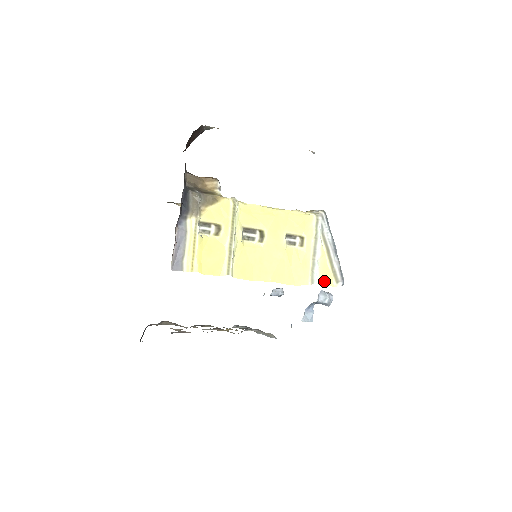
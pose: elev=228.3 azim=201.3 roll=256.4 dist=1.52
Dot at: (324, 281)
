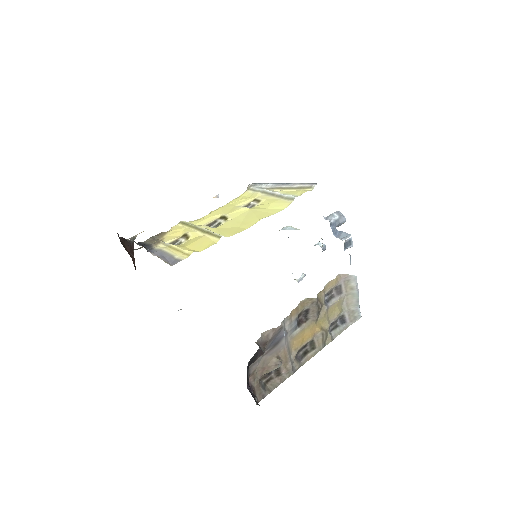
Dot at: (301, 194)
